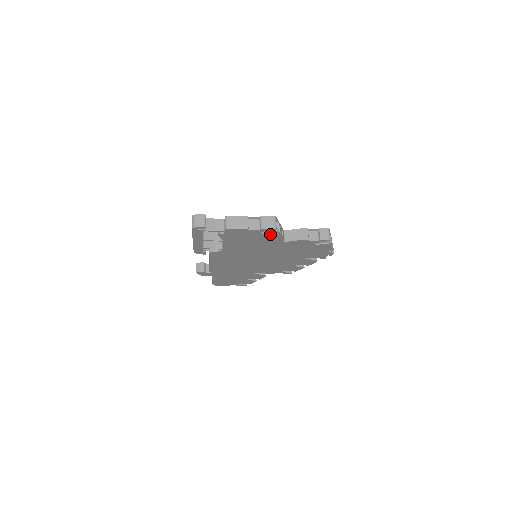
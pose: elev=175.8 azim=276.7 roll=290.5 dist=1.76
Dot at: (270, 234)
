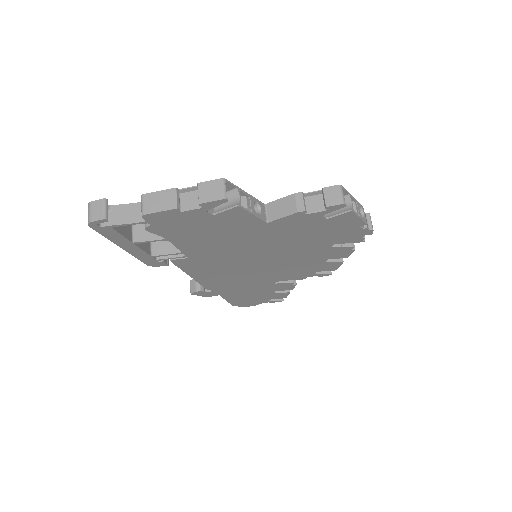
Dot at: (227, 212)
